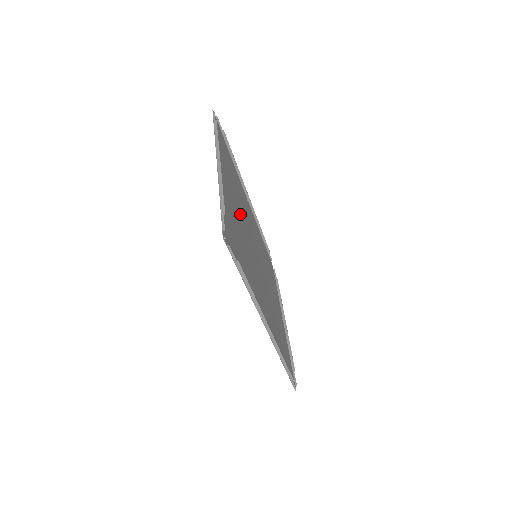
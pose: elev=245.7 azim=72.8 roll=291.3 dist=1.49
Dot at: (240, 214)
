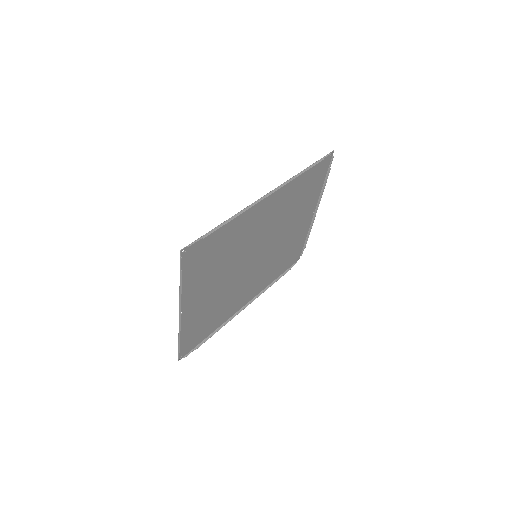
Dot at: (282, 240)
